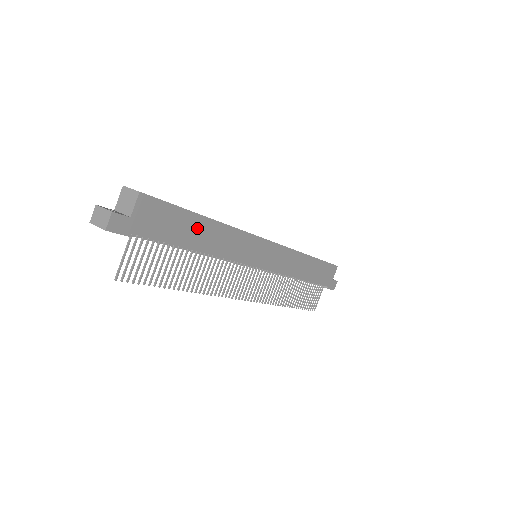
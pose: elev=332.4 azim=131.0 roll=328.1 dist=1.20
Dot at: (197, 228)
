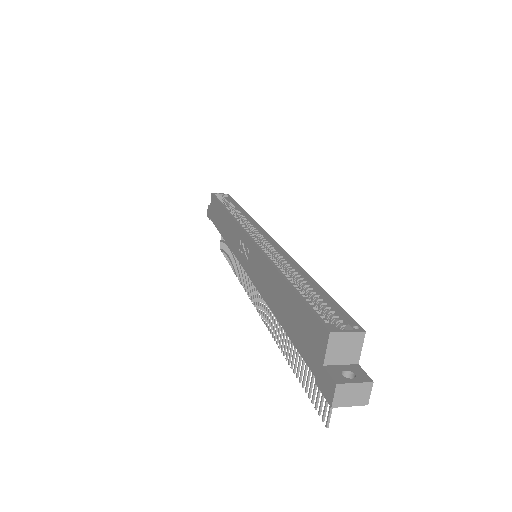
Dot at: occluded
